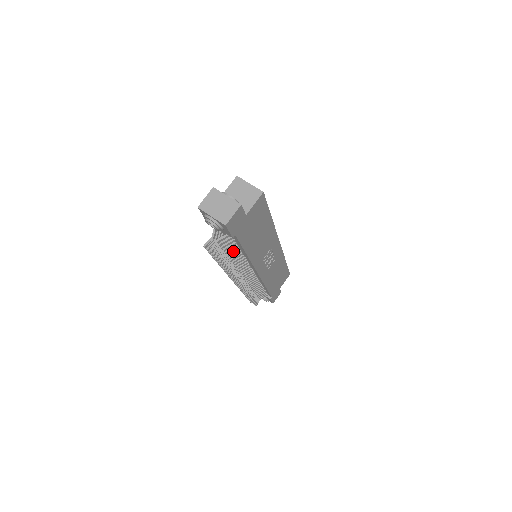
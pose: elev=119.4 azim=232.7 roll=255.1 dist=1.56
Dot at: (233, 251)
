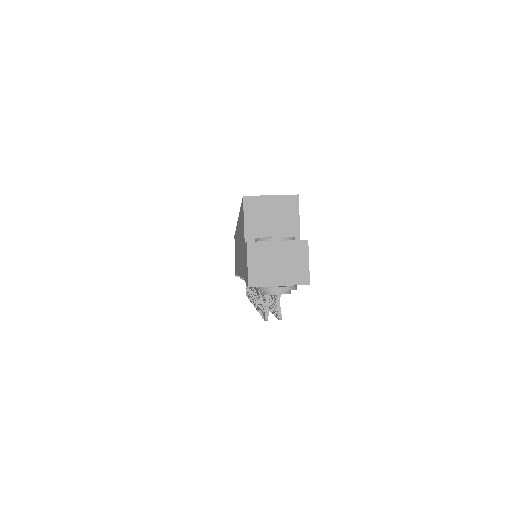
Dot at: occluded
